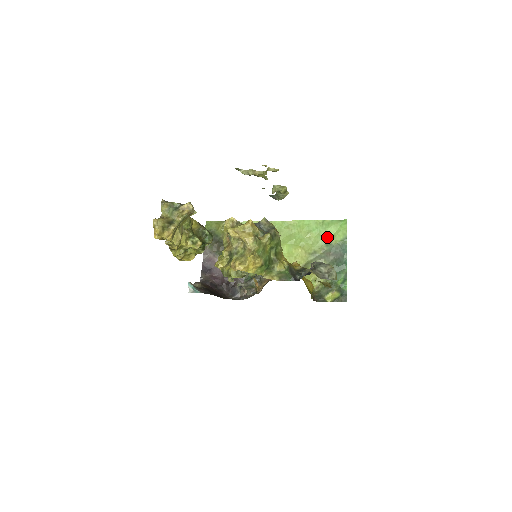
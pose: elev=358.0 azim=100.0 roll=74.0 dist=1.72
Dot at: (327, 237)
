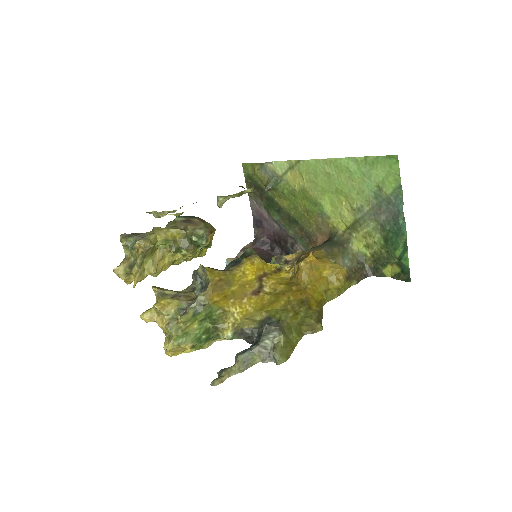
Dot at: (374, 184)
